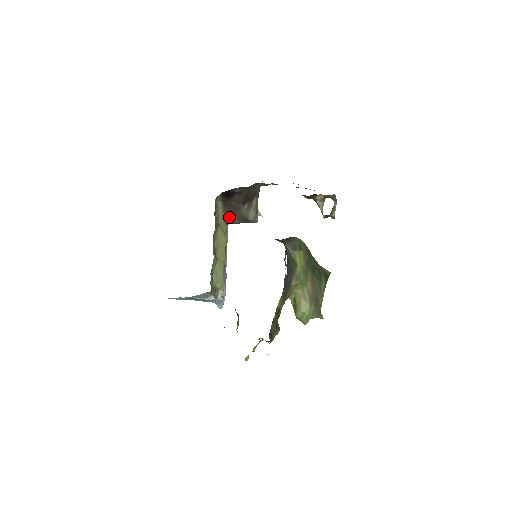
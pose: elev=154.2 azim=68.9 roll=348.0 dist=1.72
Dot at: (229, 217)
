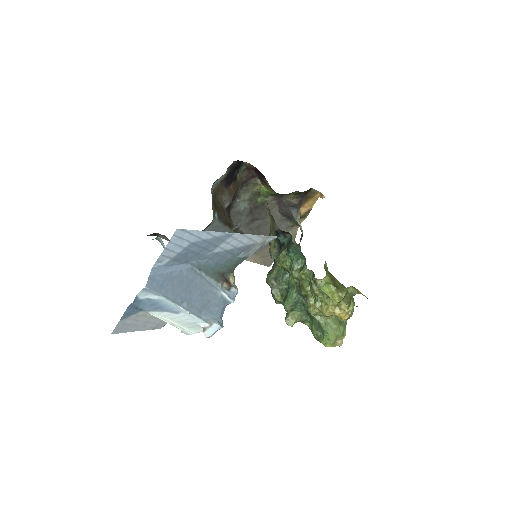
Dot at: (214, 215)
